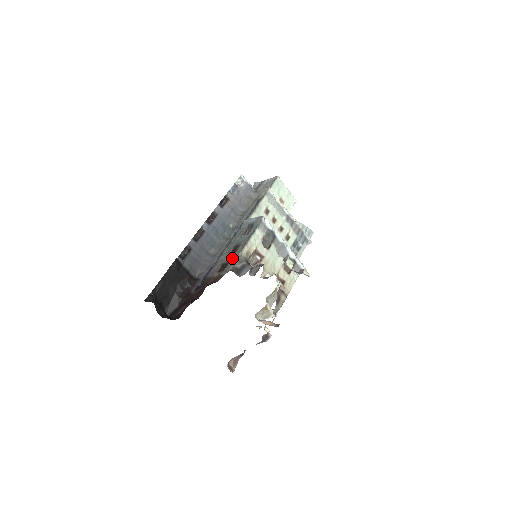
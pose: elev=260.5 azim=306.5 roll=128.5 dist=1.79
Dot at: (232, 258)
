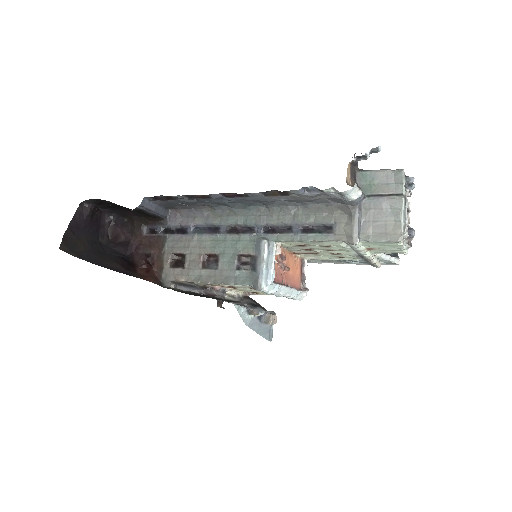
Dot at: (191, 270)
